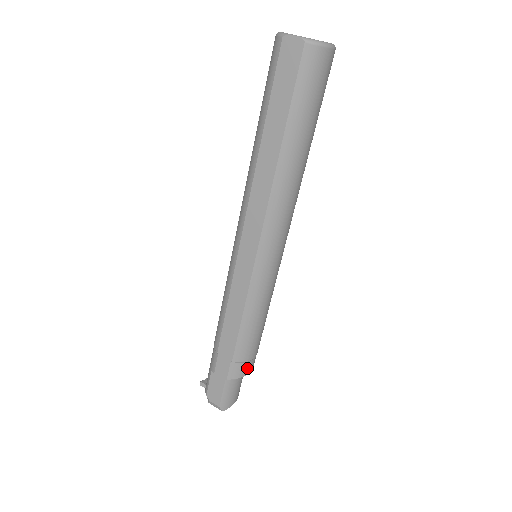
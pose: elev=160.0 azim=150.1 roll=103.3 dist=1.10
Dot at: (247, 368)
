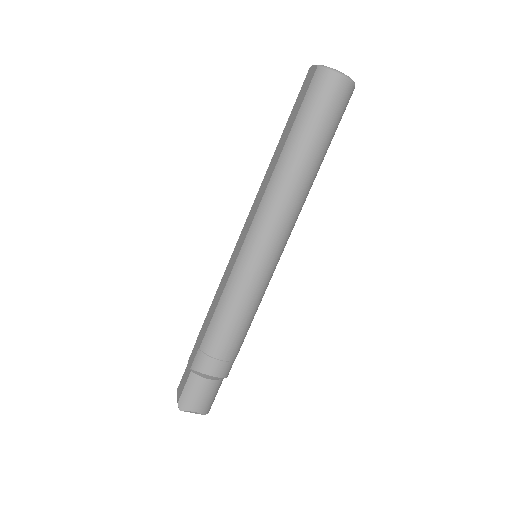
Dot at: (210, 366)
